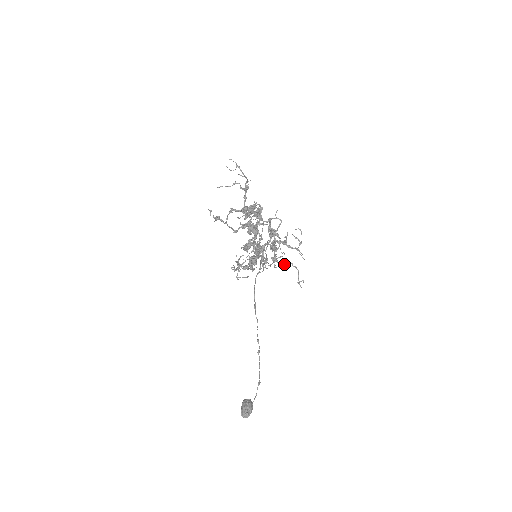
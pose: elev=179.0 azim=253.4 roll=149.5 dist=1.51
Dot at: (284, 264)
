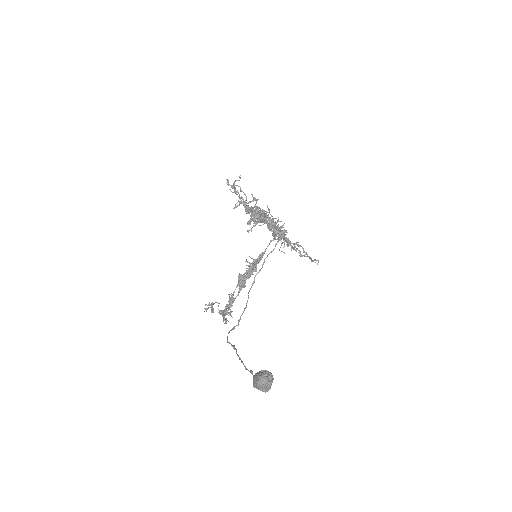
Dot at: (297, 244)
